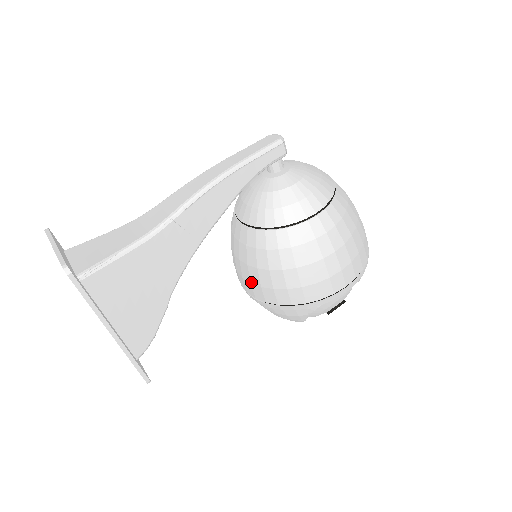
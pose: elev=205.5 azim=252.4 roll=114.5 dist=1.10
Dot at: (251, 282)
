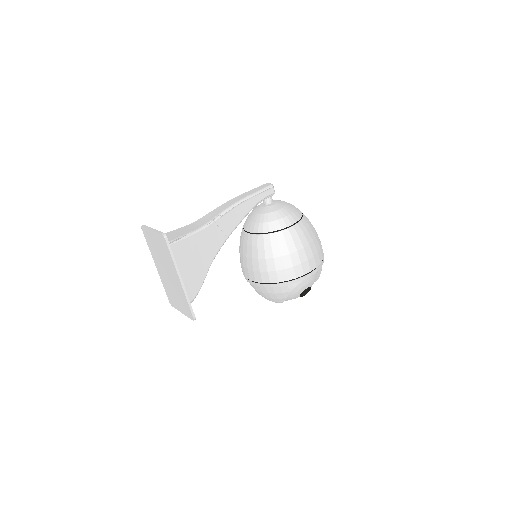
Dot at: (253, 270)
